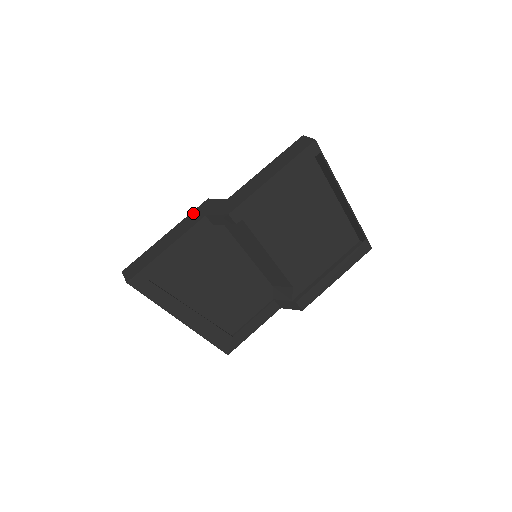
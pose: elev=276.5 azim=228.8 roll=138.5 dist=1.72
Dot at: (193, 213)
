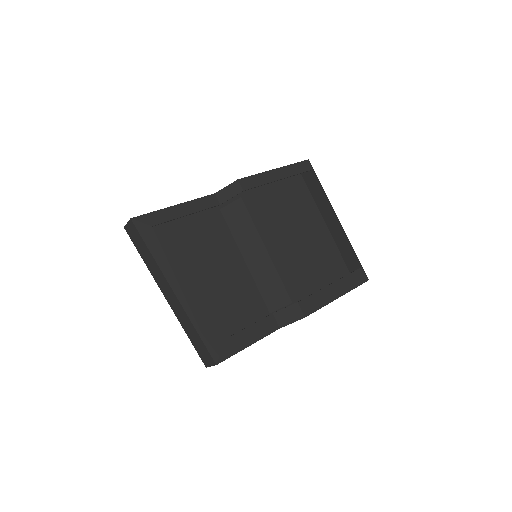
Dot at: occluded
